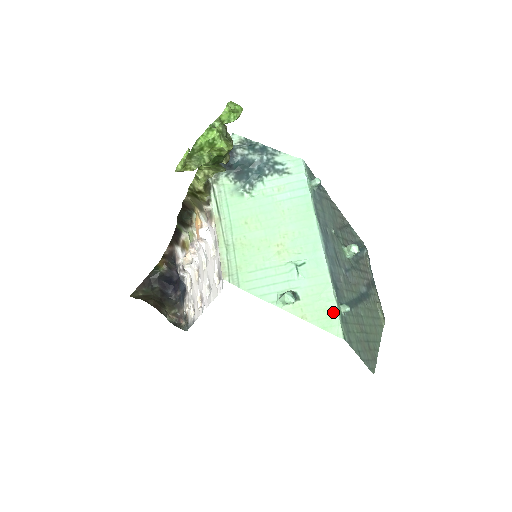
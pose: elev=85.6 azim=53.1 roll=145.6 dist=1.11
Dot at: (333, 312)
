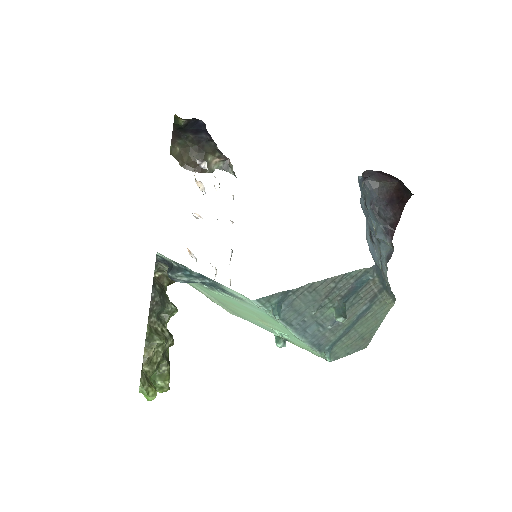
Dot at: (318, 355)
